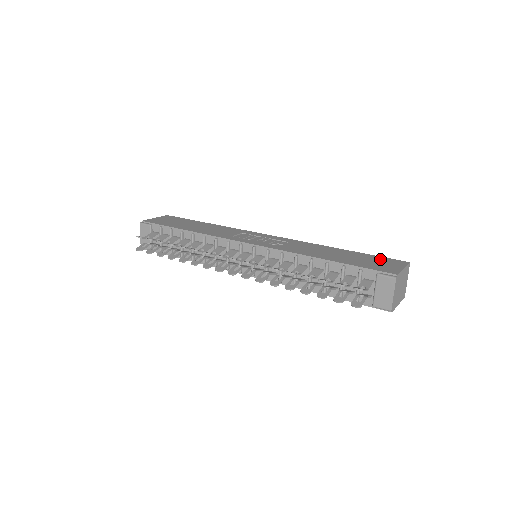
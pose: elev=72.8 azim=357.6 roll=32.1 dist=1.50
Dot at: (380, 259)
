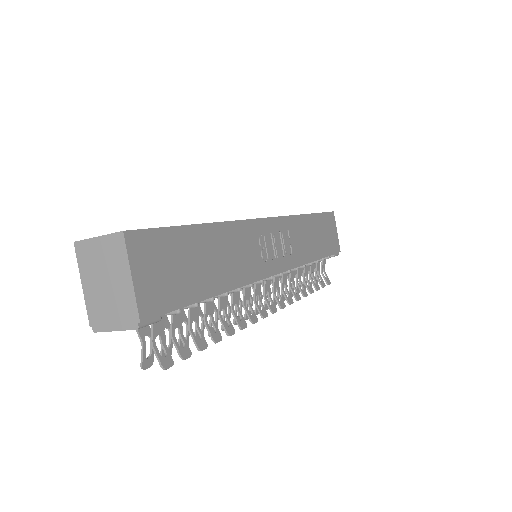
Dot at: (328, 222)
